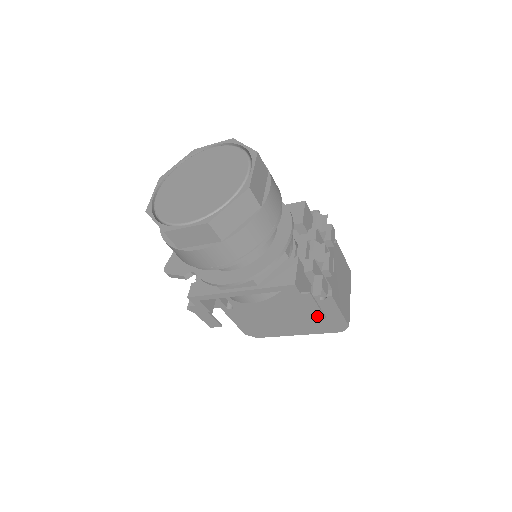
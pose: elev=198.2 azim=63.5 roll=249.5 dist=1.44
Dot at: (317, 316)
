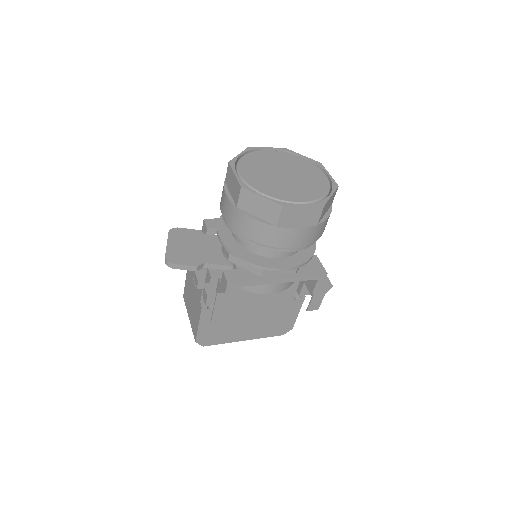
Dot at: (314, 308)
